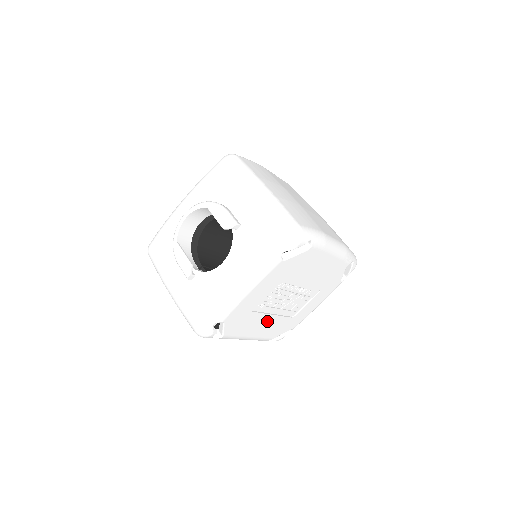
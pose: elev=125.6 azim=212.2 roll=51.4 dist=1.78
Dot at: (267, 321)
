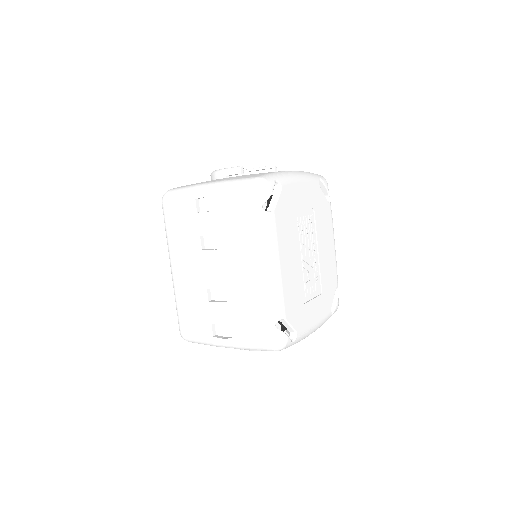
Dot at: (293, 262)
